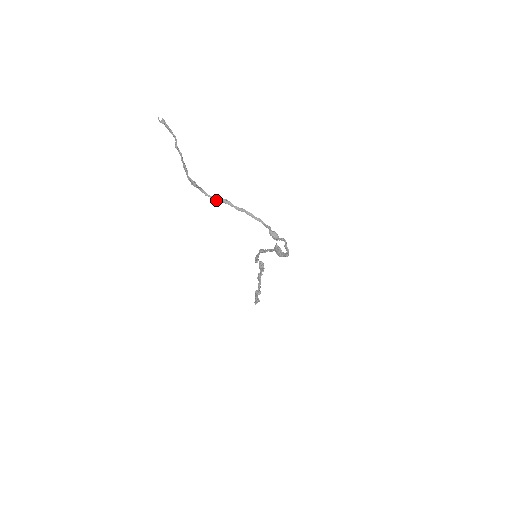
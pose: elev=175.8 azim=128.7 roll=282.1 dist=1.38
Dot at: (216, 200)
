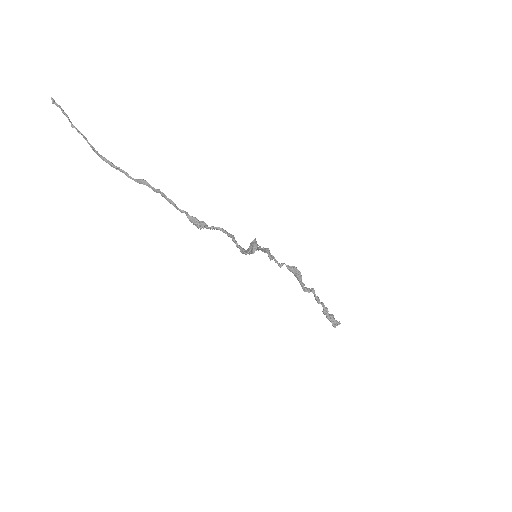
Dot at: (136, 181)
